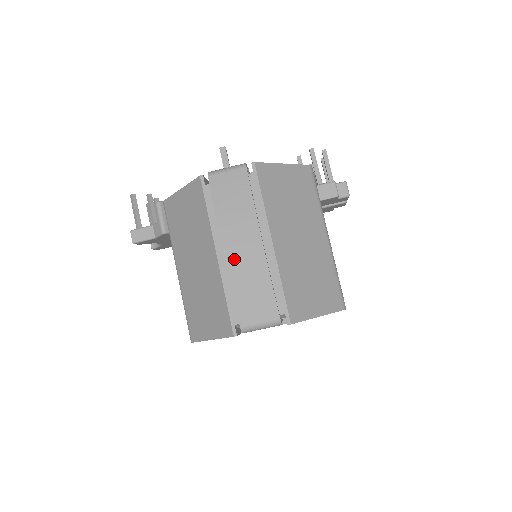
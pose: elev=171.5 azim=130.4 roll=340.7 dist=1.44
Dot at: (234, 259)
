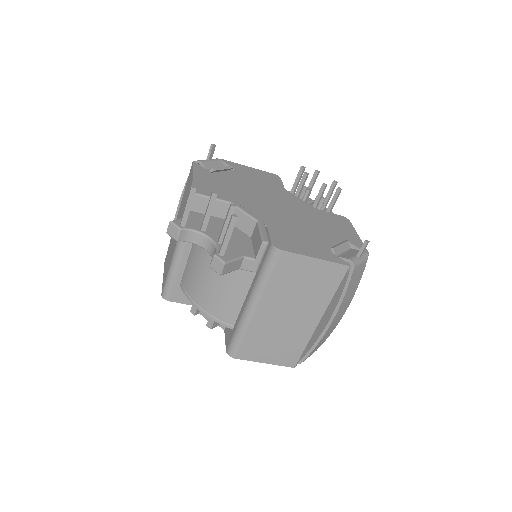
Dot at: (331, 327)
